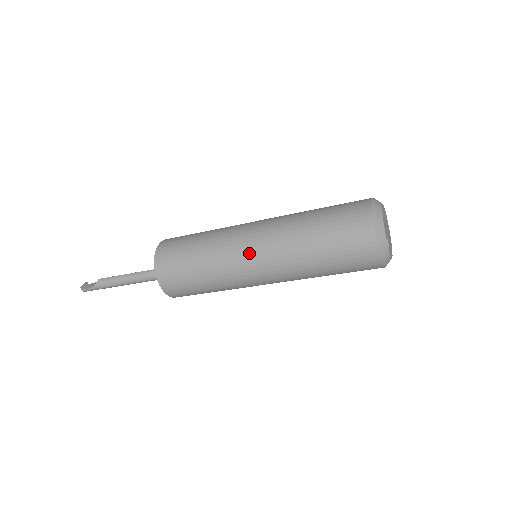
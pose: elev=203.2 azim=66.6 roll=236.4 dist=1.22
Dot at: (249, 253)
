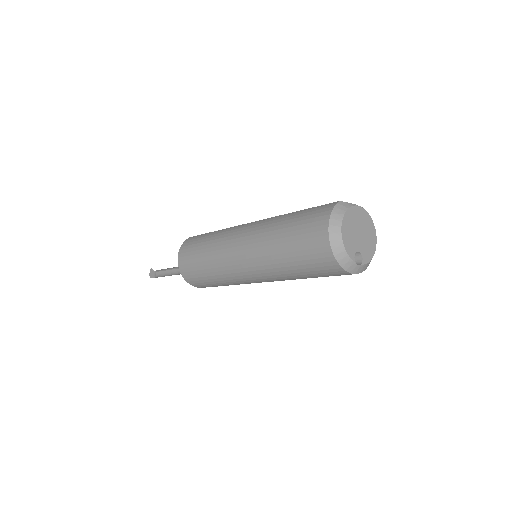
Dot at: (243, 273)
